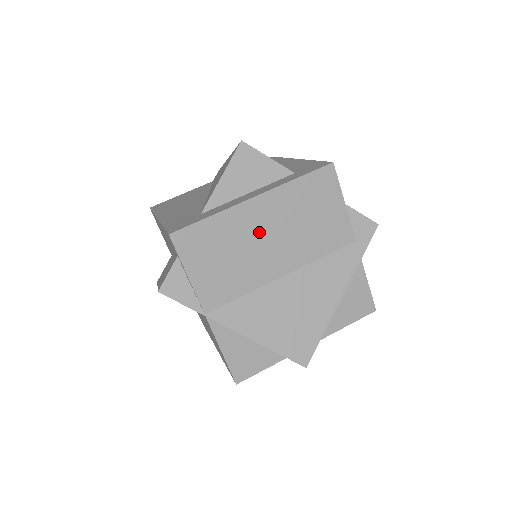
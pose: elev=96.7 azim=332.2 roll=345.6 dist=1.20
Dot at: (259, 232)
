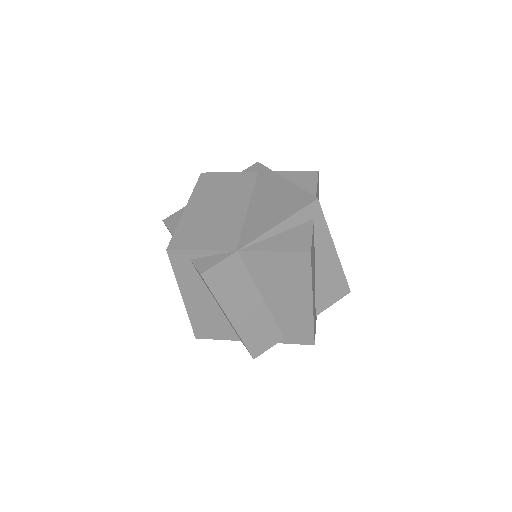
Dot at: (208, 211)
